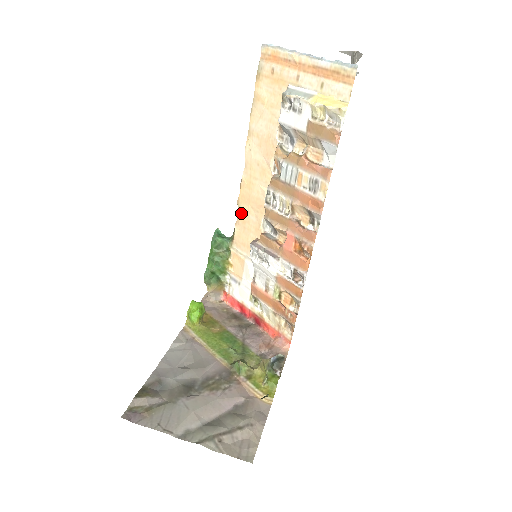
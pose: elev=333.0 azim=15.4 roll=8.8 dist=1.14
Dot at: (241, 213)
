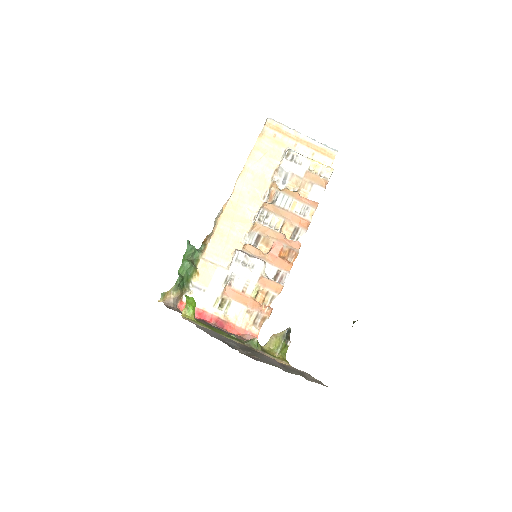
Dot at: (221, 228)
